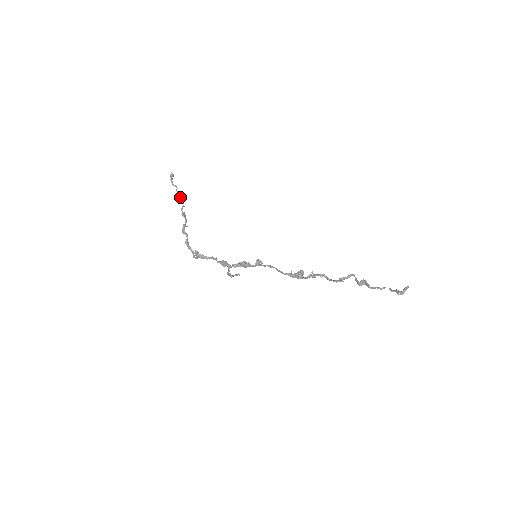
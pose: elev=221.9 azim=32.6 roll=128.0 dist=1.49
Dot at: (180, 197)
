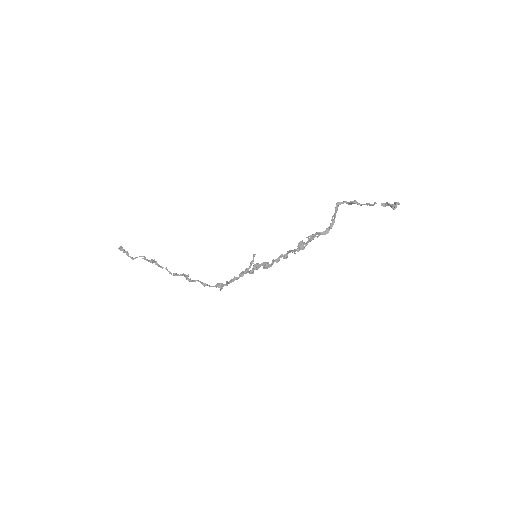
Dot at: occluded
